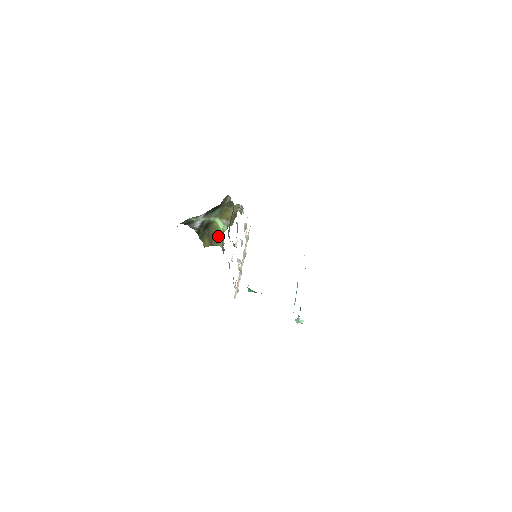
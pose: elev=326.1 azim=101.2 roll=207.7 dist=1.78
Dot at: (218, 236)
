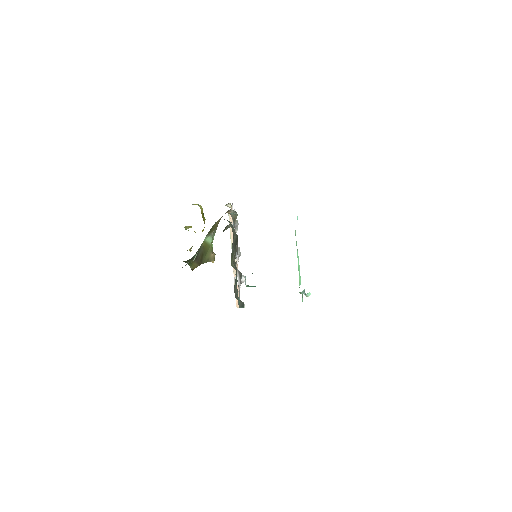
Dot at: (207, 252)
